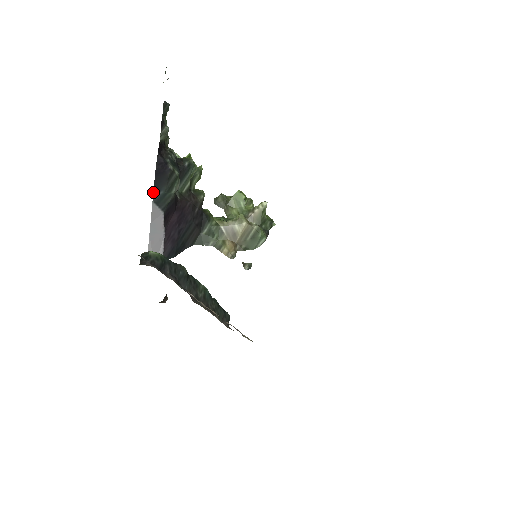
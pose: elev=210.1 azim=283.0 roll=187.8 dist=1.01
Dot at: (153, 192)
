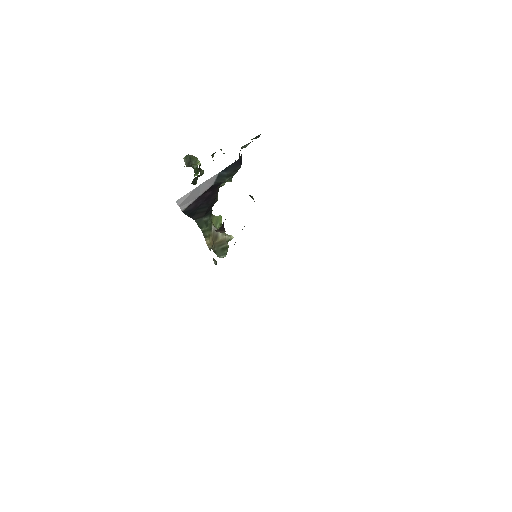
Dot at: (225, 168)
